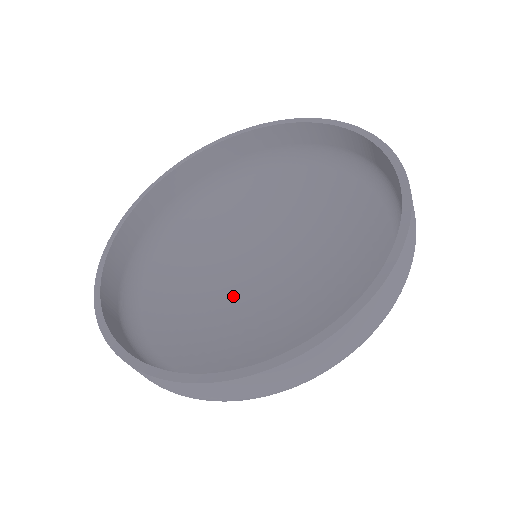
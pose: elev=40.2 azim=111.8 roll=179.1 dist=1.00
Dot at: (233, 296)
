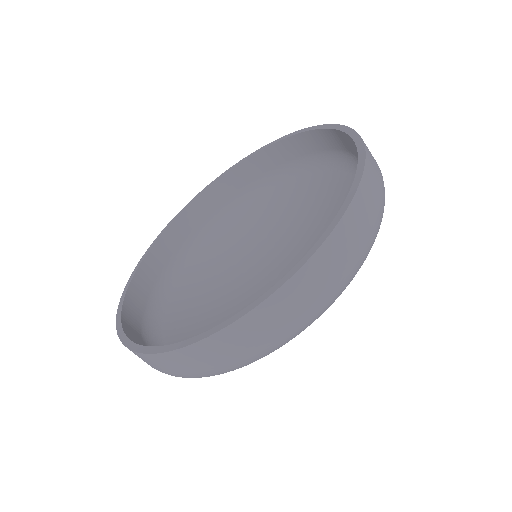
Dot at: (241, 292)
